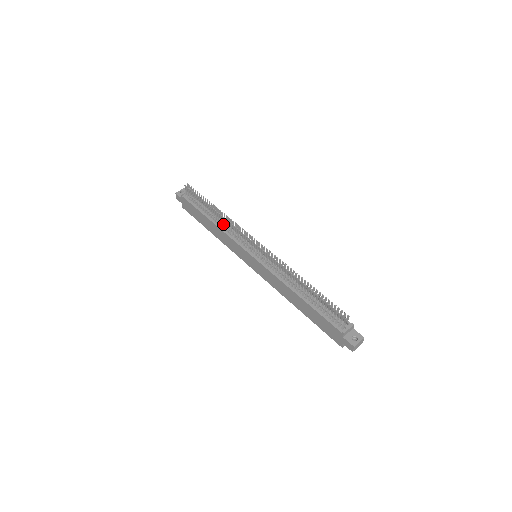
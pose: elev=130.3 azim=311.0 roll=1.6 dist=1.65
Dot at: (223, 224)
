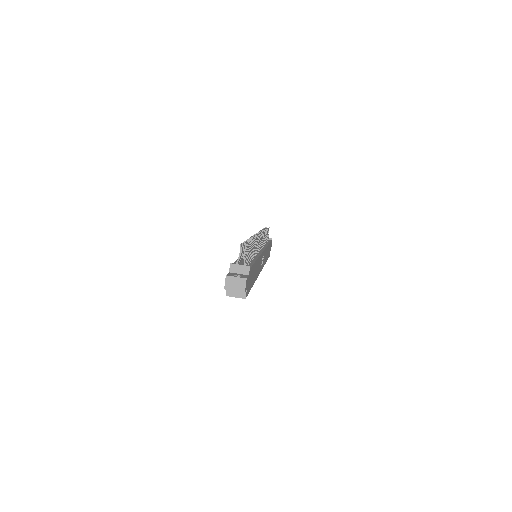
Dot at: occluded
